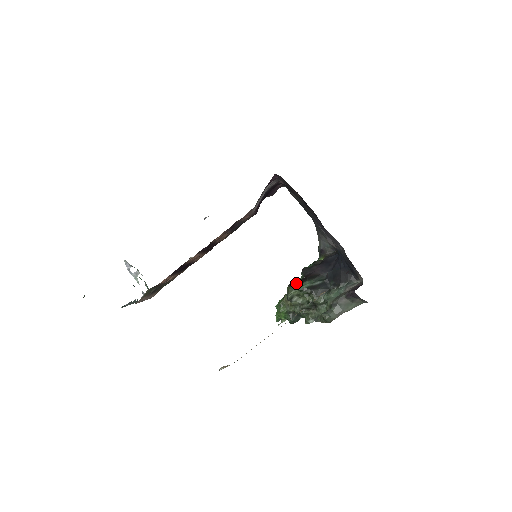
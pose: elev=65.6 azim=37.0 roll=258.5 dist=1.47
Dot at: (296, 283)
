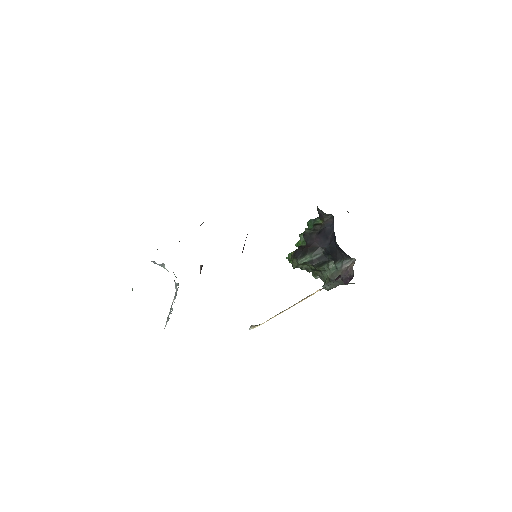
Dot at: (298, 256)
